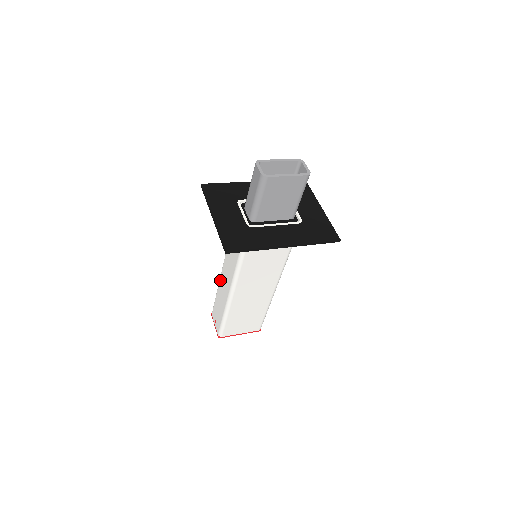
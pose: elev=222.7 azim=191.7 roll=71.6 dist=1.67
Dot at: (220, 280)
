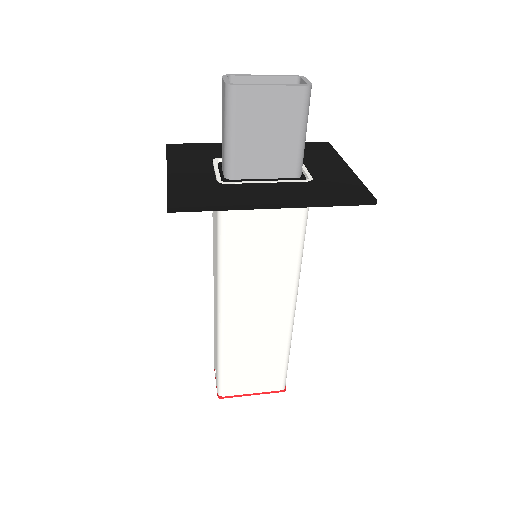
Dot at: occluded
